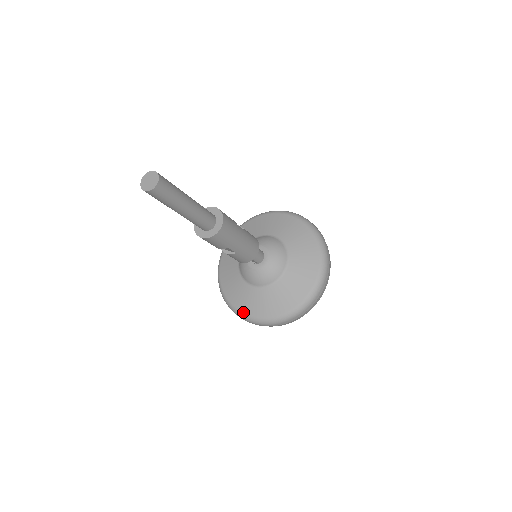
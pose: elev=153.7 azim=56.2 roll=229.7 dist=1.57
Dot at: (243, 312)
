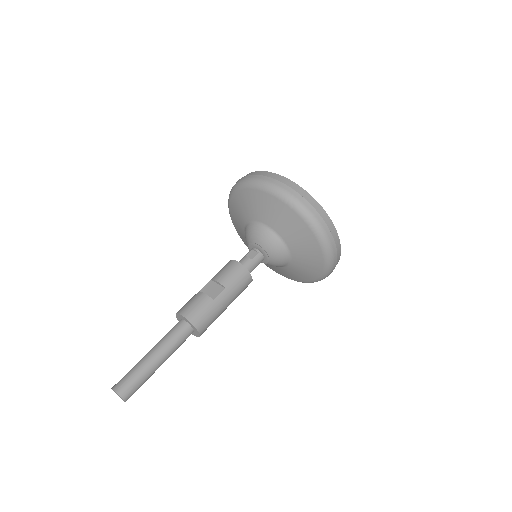
Dot at: occluded
